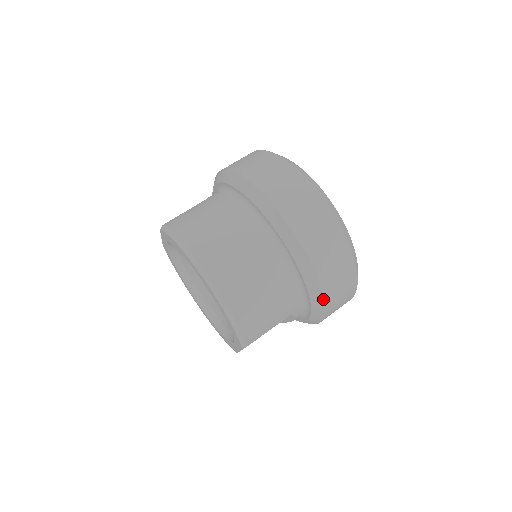
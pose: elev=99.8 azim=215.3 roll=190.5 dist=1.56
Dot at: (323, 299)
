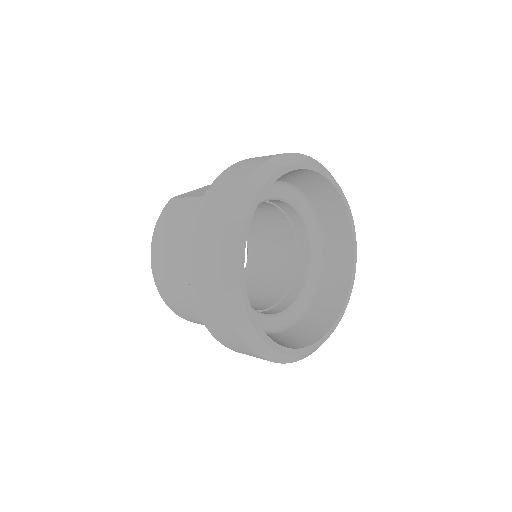
Dot at: occluded
